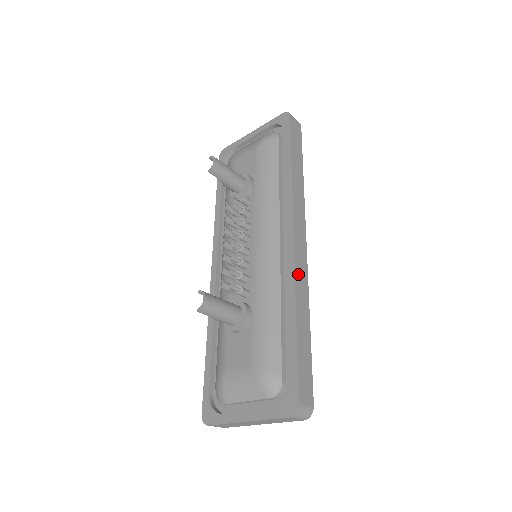
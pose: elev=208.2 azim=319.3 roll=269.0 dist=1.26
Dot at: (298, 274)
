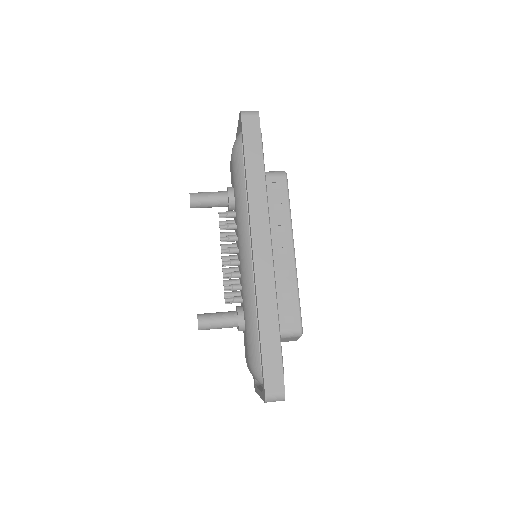
Dot at: (260, 283)
